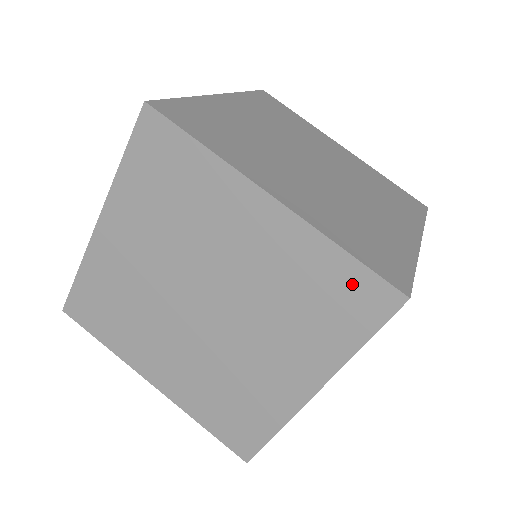
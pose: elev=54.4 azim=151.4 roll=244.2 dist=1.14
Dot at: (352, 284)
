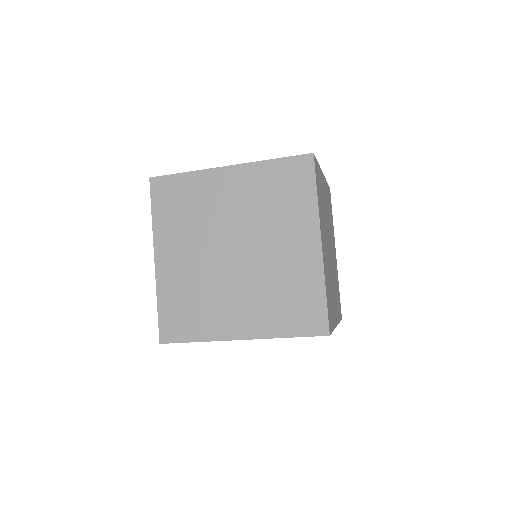
Dot at: occluded
